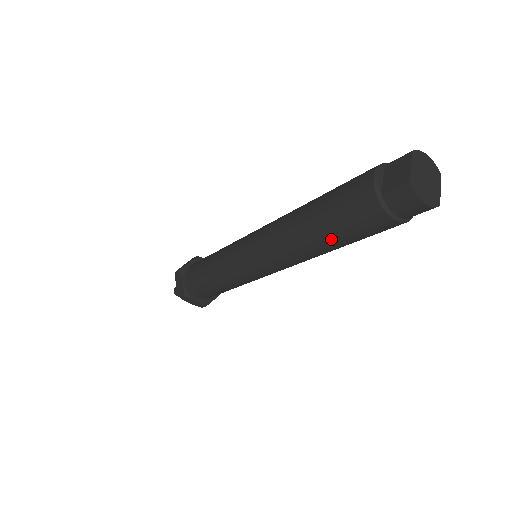
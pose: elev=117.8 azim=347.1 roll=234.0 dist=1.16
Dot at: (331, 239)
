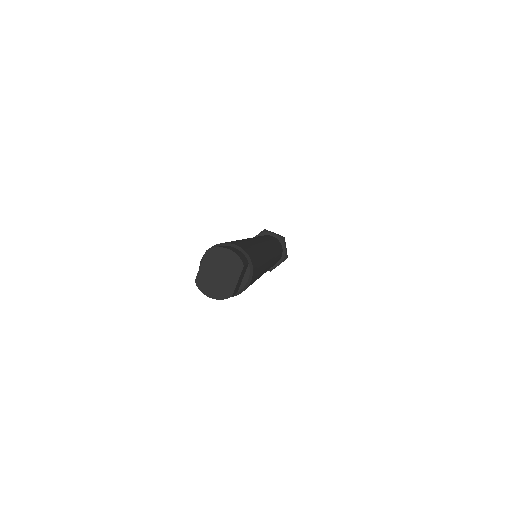
Dot at: occluded
